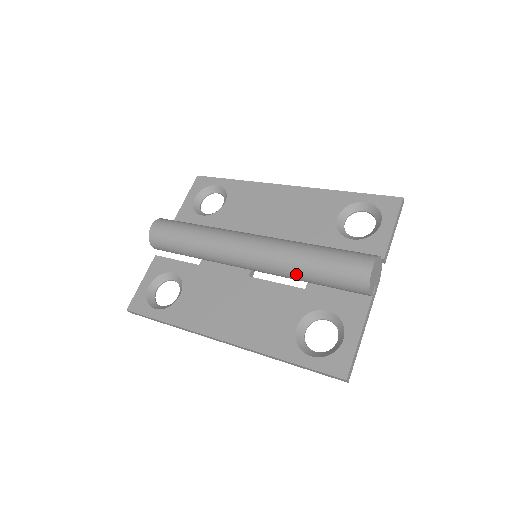
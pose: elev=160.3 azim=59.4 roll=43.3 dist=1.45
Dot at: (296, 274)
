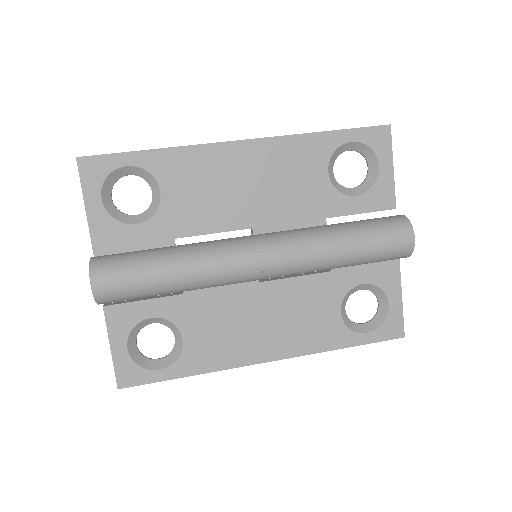
Dot at: occluded
